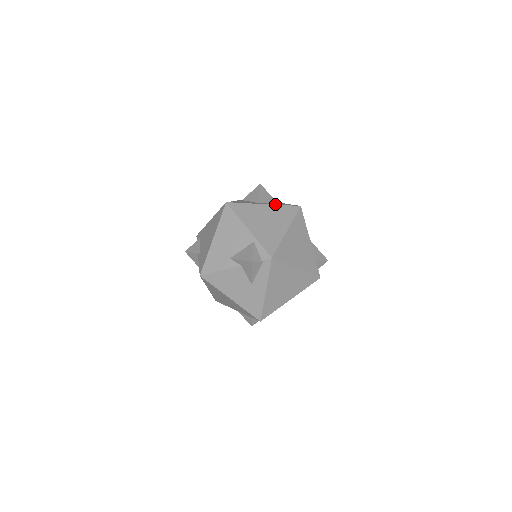
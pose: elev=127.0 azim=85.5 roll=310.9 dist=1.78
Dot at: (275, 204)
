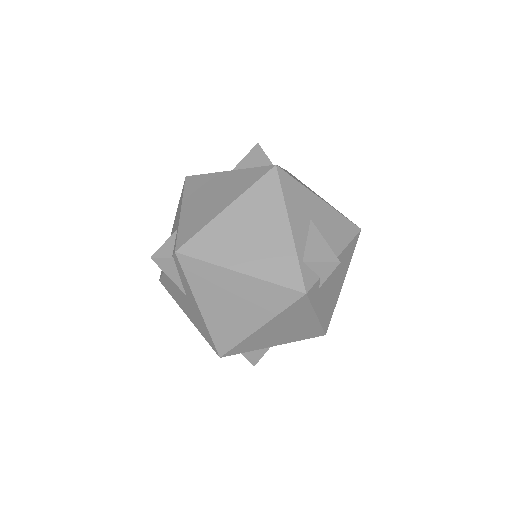
Dot at: occluded
